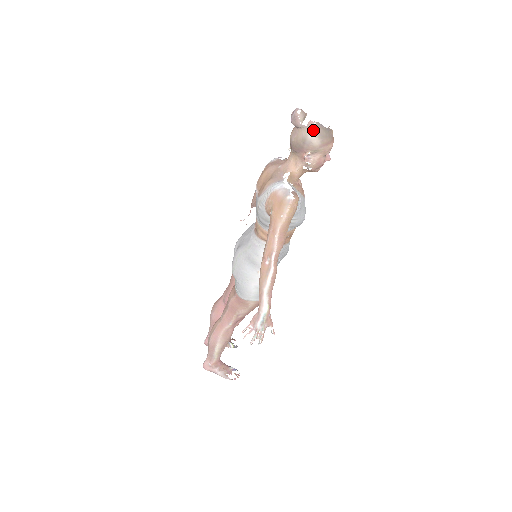
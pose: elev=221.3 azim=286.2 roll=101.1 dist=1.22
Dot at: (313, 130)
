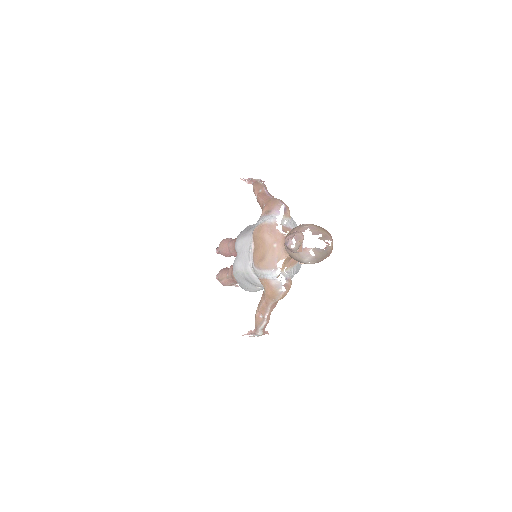
Dot at: (308, 257)
